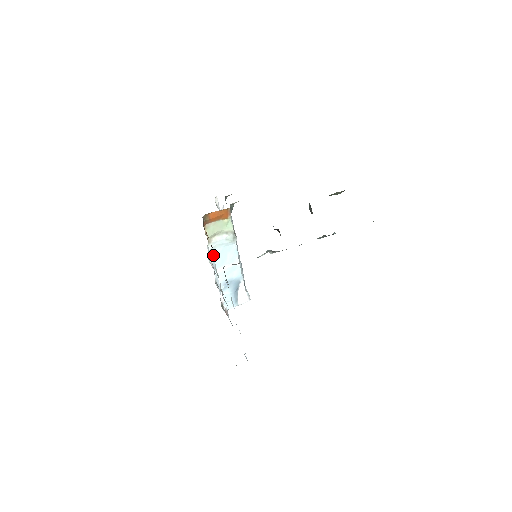
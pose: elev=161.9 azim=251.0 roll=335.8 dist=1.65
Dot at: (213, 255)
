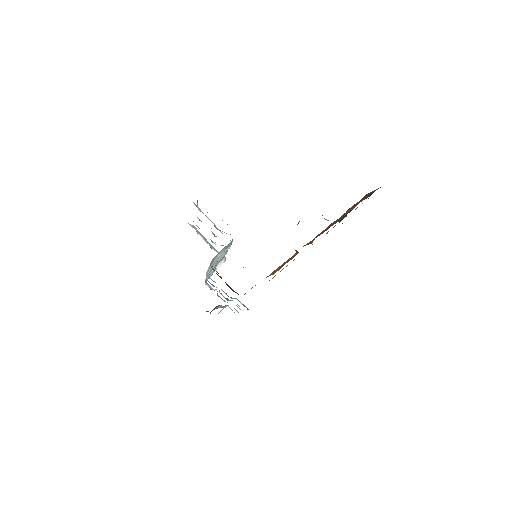
Dot at: occluded
